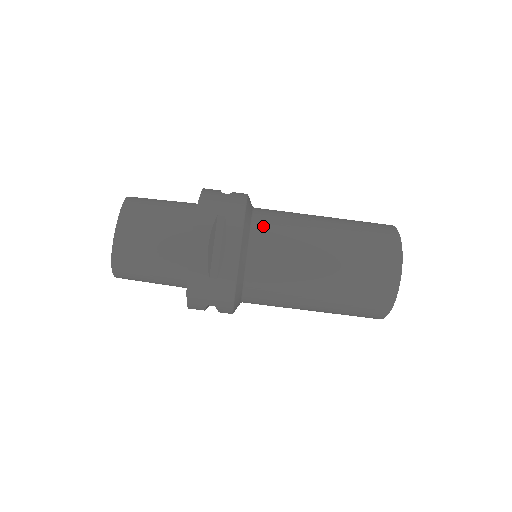
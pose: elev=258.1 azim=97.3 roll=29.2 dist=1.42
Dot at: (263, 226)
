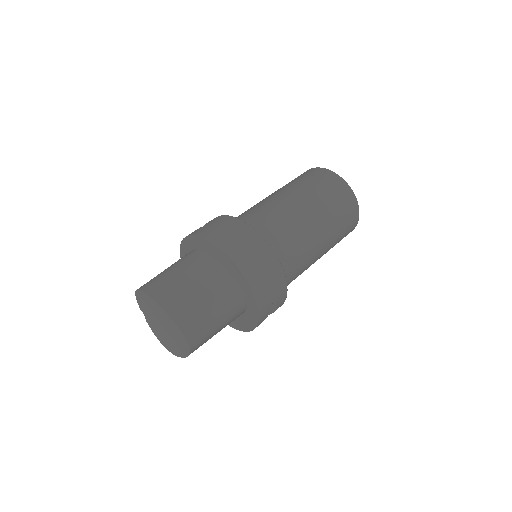
Dot at: (253, 220)
